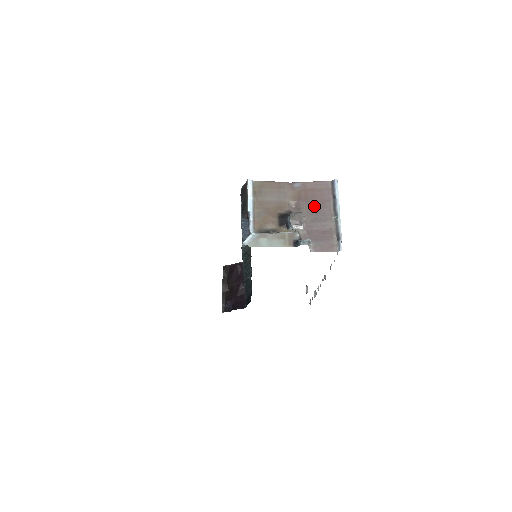
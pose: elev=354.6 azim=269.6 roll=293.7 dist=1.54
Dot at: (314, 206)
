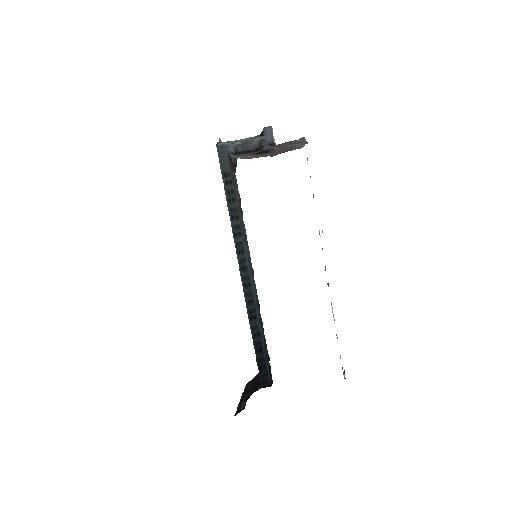
Dot at: (286, 148)
